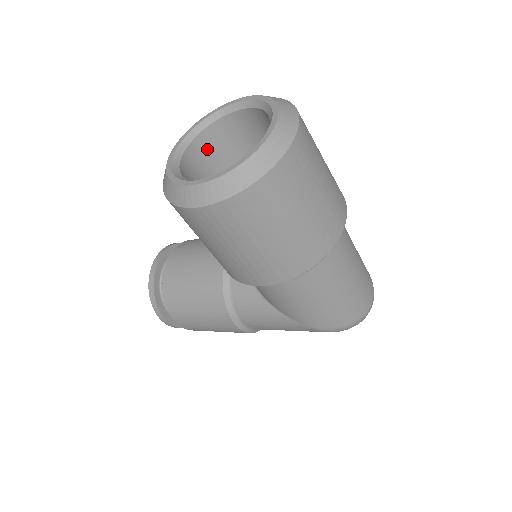
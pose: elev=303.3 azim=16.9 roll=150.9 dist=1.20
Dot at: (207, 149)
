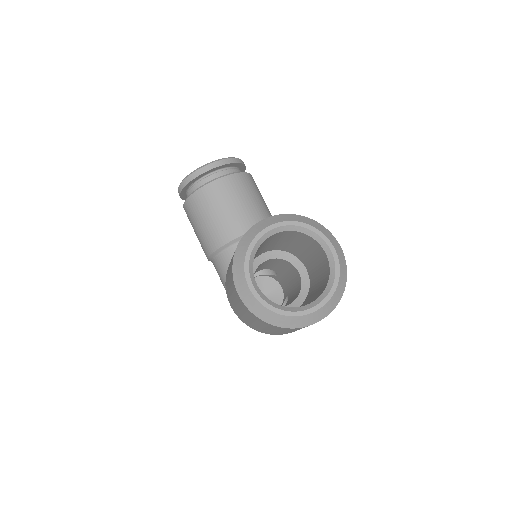
Dot at: (291, 234)
